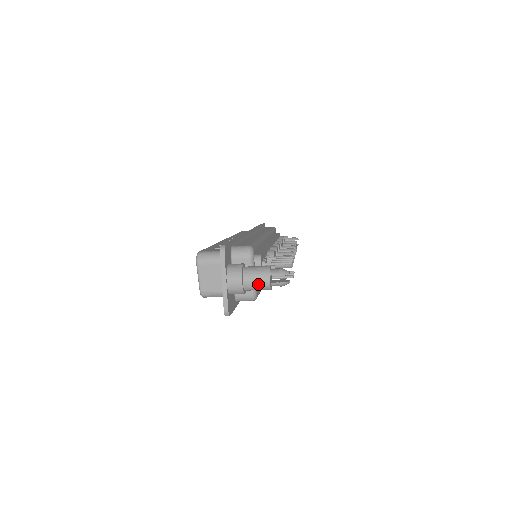
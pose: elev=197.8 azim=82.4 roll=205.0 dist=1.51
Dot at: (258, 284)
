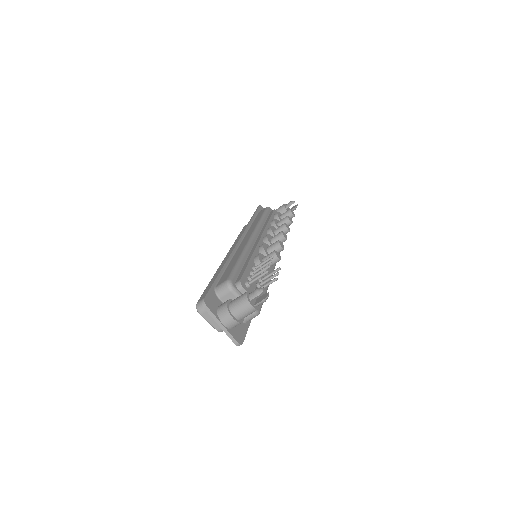
Dot at: (245, 312)
